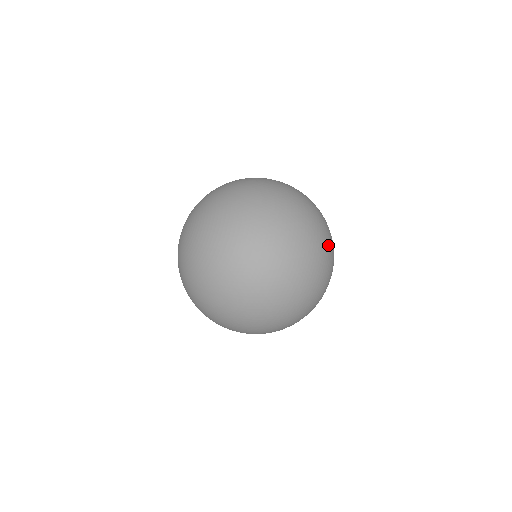
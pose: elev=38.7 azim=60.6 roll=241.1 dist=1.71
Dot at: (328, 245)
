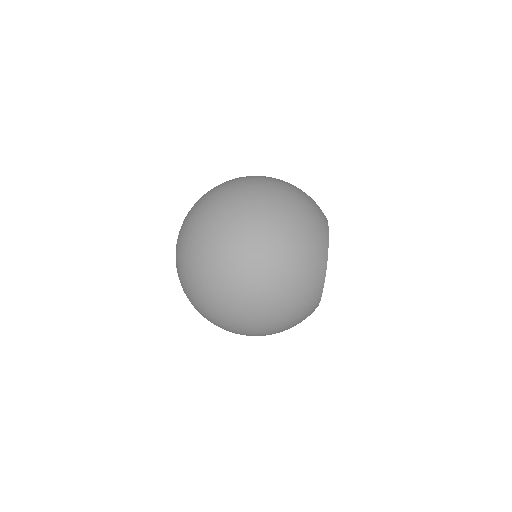
Dot at: occluded
